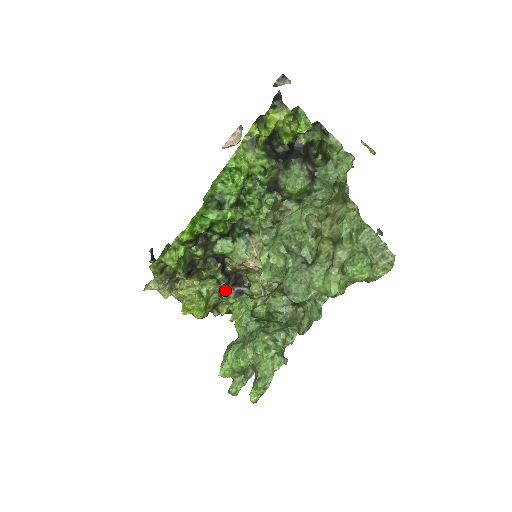
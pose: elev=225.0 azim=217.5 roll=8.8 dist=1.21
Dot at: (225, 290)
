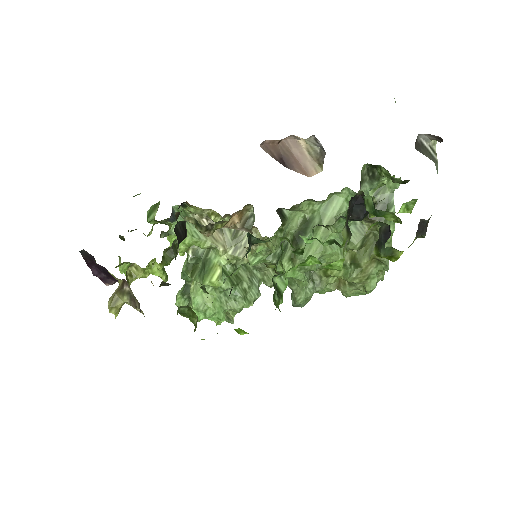
Dot at: occluded
